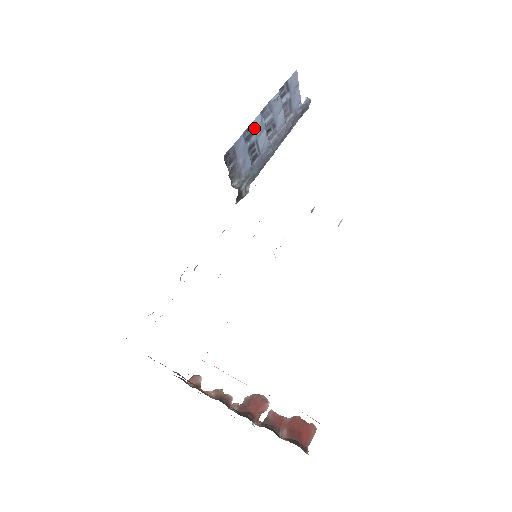
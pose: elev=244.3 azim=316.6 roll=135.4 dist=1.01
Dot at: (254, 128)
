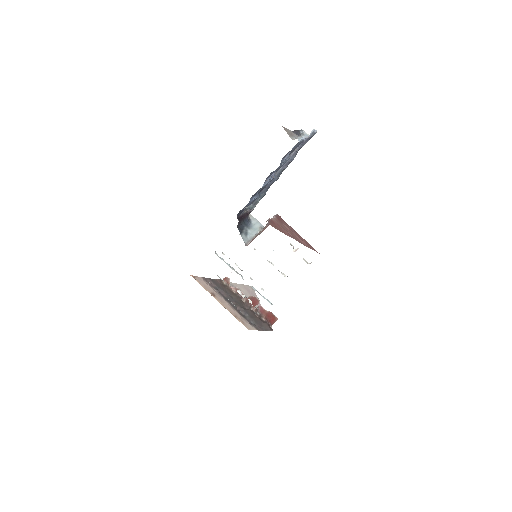
Dot at: (259, 189)
